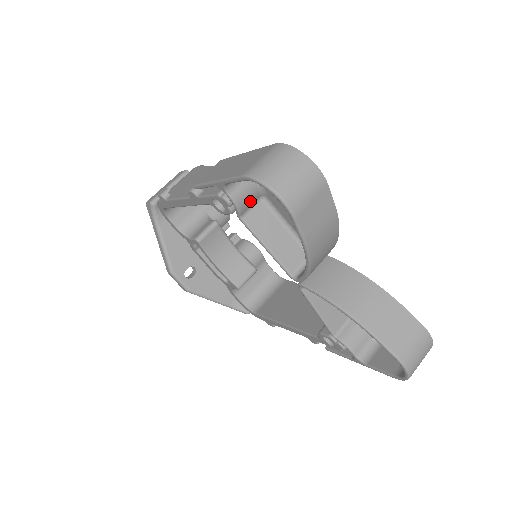
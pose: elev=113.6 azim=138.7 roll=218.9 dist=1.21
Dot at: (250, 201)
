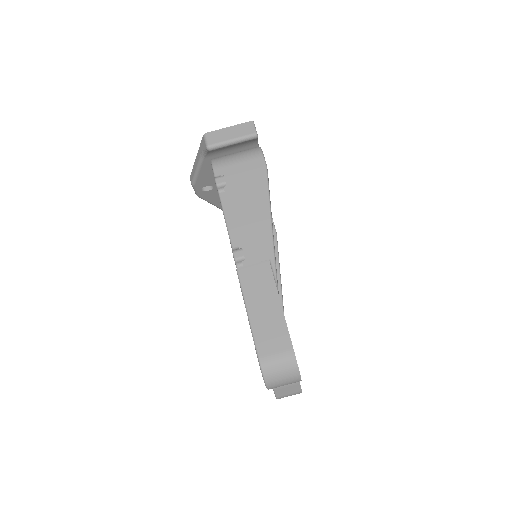
Dot at: occluded
